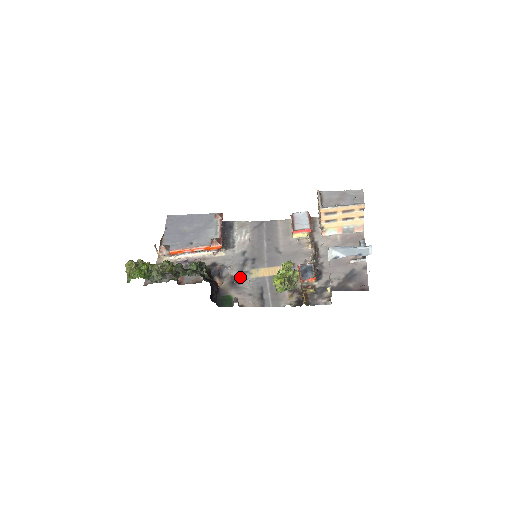
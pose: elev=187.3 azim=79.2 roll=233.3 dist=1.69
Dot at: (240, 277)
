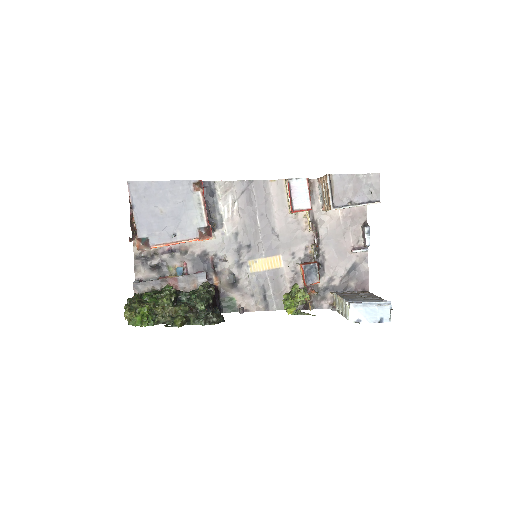
Dot at: (238, 273)
